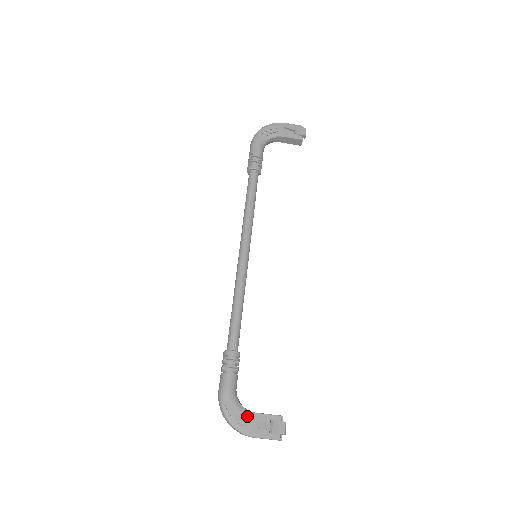
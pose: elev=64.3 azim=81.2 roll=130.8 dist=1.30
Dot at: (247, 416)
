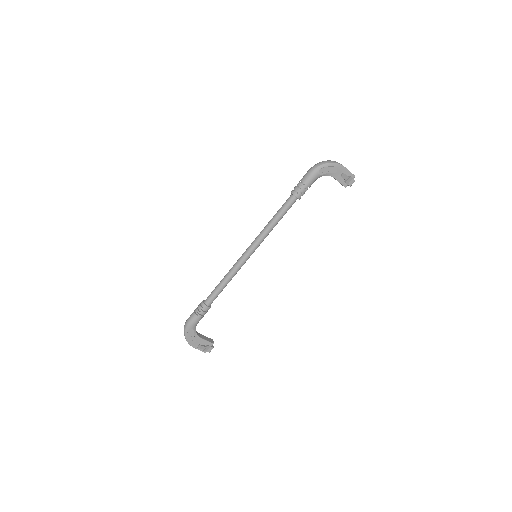
Dot at: (196, 338)
